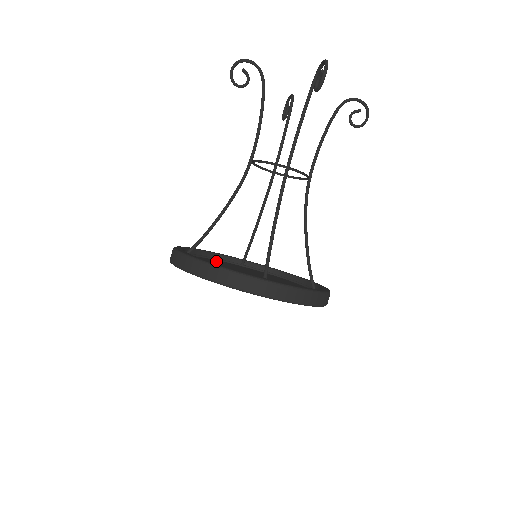
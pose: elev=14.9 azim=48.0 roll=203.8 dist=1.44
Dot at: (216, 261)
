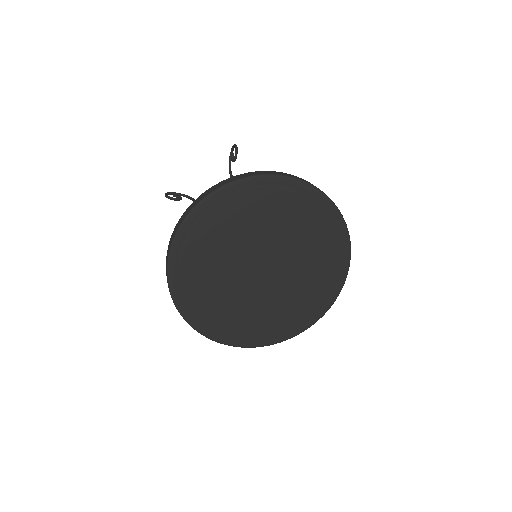
Dot at: occluded
